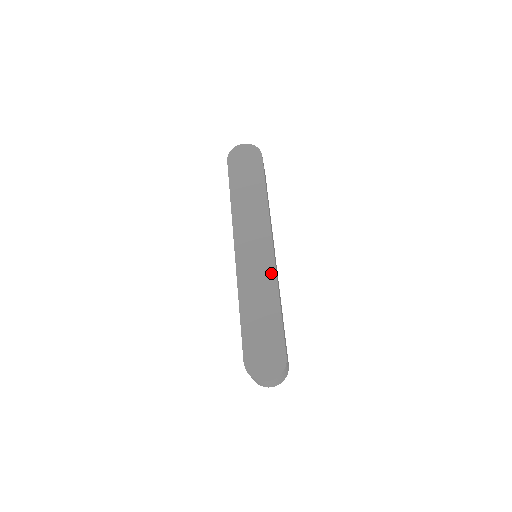
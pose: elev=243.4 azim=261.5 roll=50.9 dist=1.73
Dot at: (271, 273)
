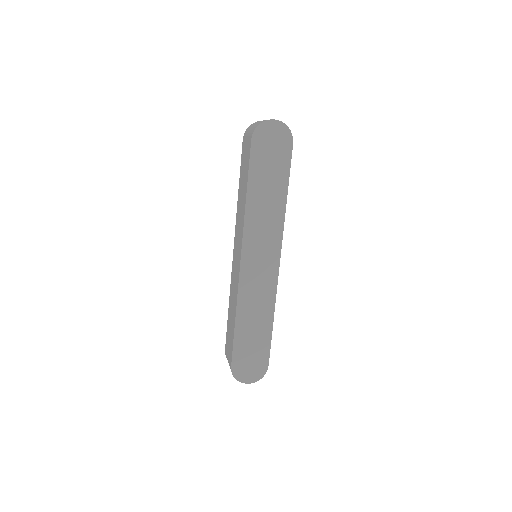
Dot at: (272, 290)
